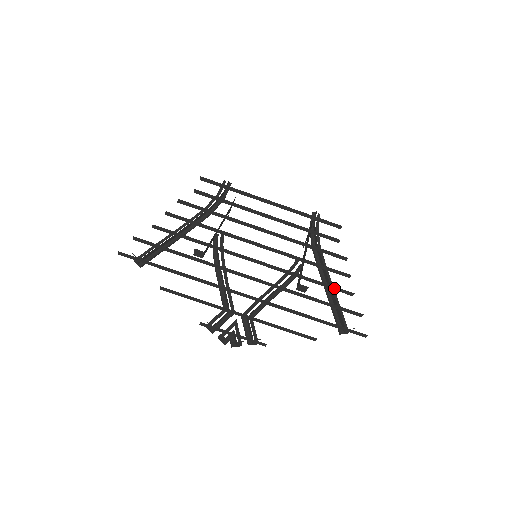
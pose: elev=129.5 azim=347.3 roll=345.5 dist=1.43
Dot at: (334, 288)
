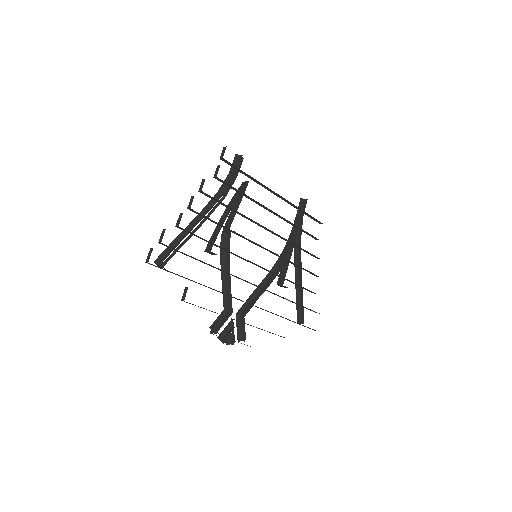
Dot at: (305, 289)
